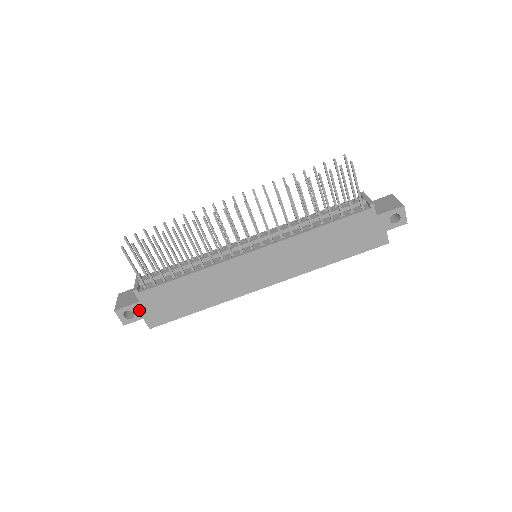
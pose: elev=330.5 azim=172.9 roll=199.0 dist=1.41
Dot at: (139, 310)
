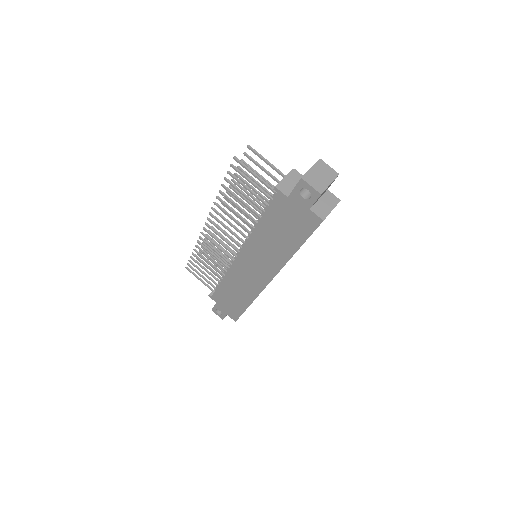
Dot at: (221, 309)
